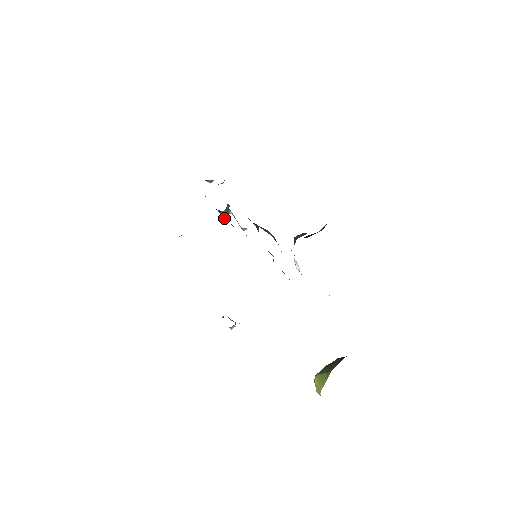
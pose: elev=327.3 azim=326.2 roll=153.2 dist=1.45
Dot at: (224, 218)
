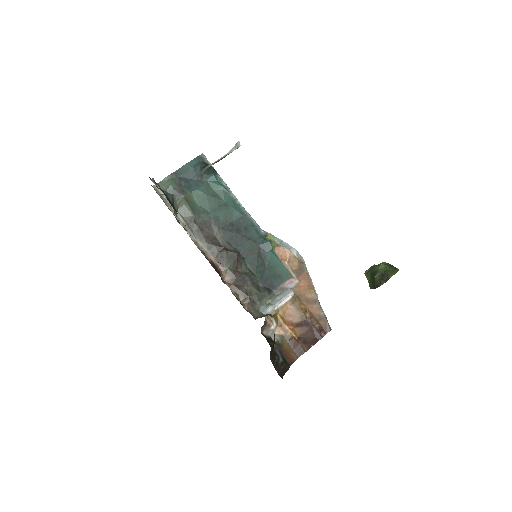
Dot at: (209, 179)
